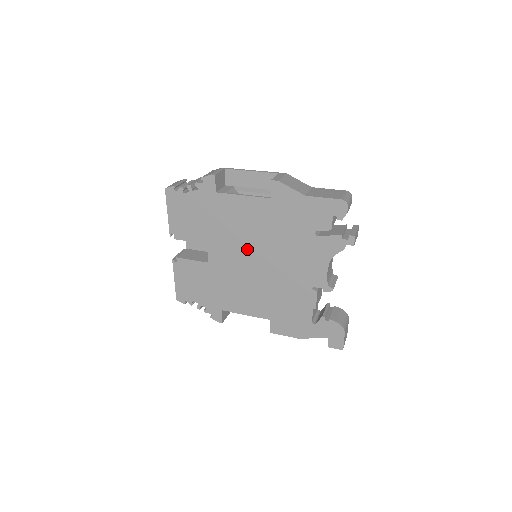
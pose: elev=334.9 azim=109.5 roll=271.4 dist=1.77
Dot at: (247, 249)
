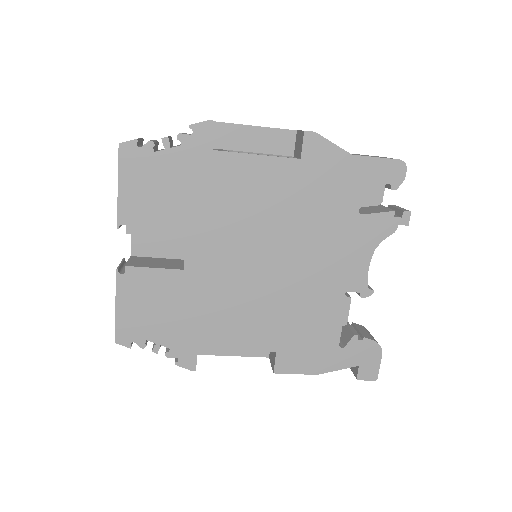
Dot at: (253, 242)
